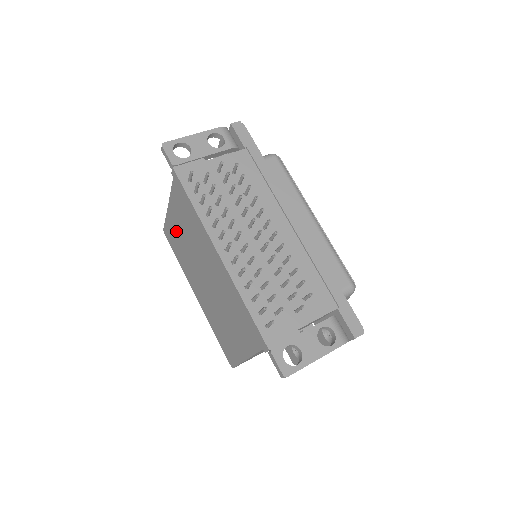
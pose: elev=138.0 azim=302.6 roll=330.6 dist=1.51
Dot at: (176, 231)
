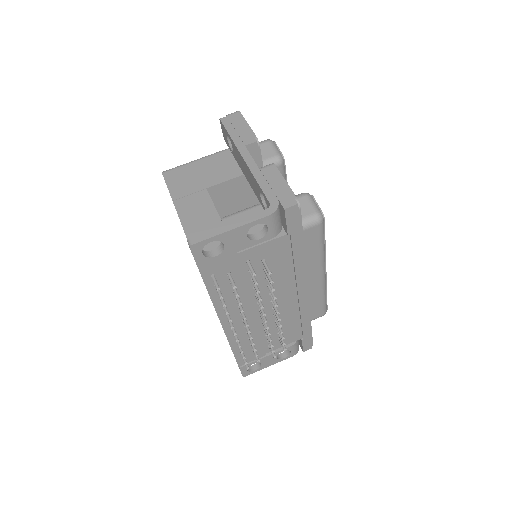
Dot at: occluded
